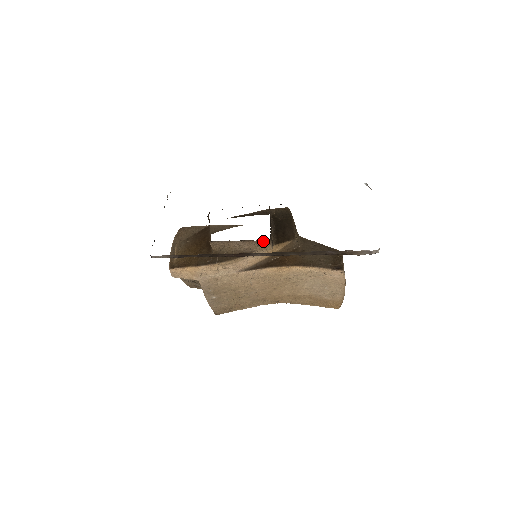
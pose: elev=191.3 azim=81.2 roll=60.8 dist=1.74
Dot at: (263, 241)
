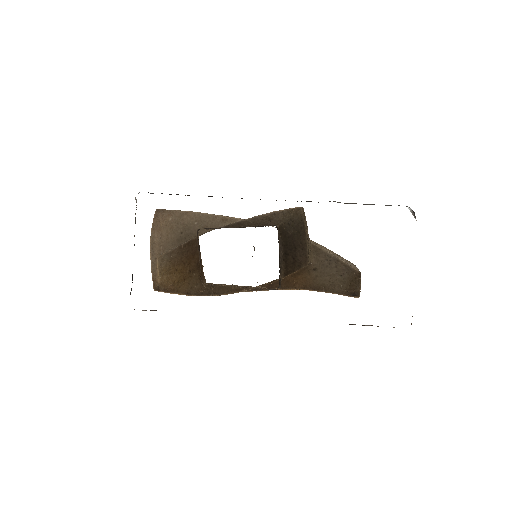
Dot at: (270, 289)
